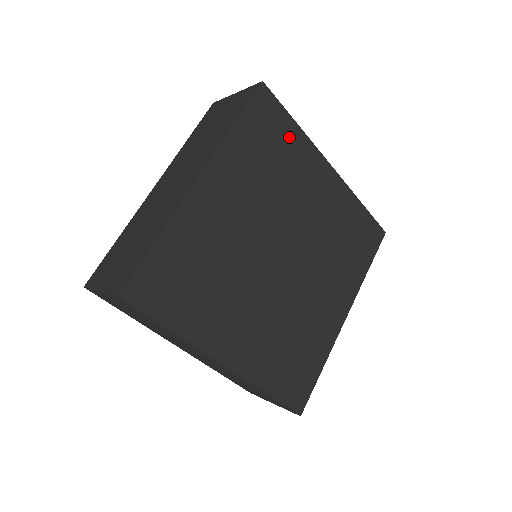
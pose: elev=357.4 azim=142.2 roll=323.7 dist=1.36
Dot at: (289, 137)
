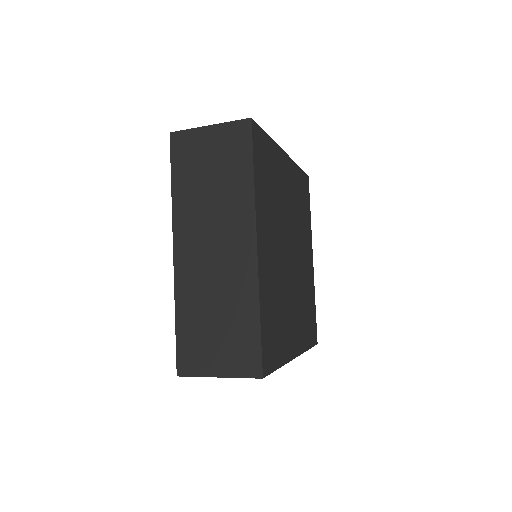
Dot at: (308, 212)
